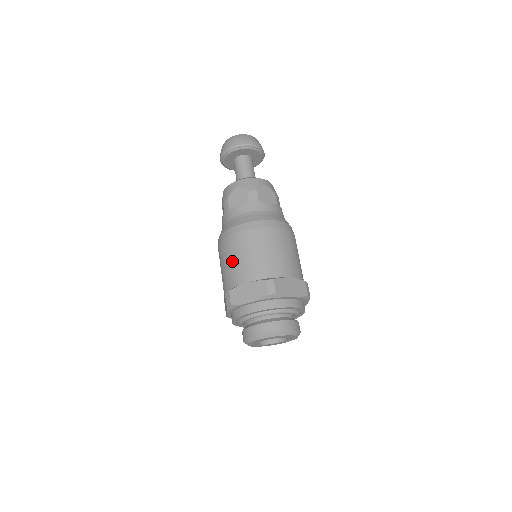
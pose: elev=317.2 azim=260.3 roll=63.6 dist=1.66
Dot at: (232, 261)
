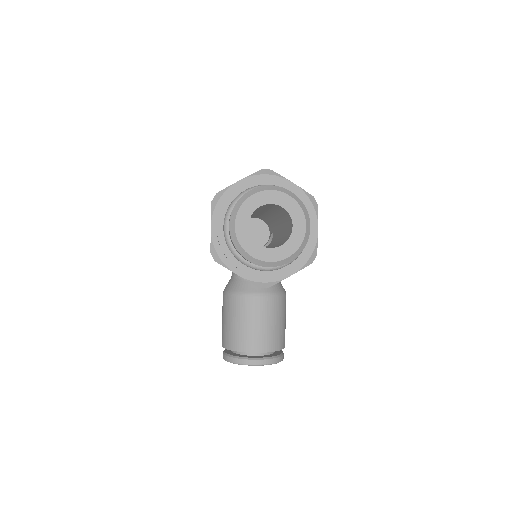
Dot at: occluded
